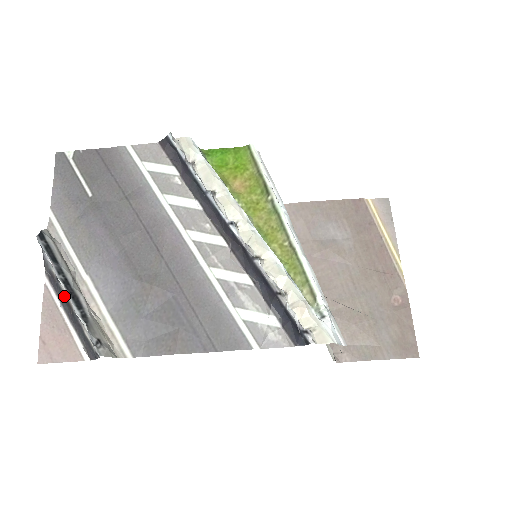
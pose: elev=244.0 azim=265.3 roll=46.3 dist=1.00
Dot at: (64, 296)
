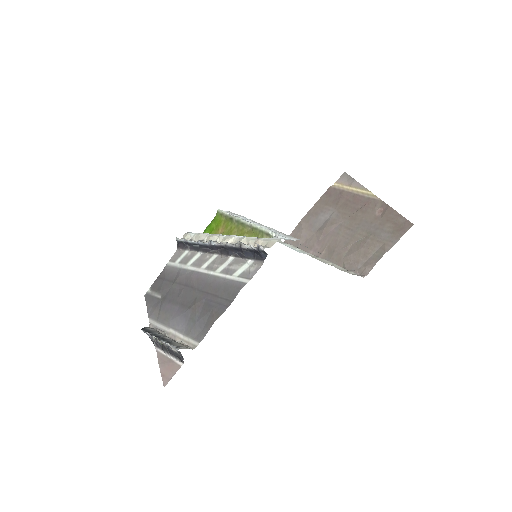
Dot at: (163, 346)
